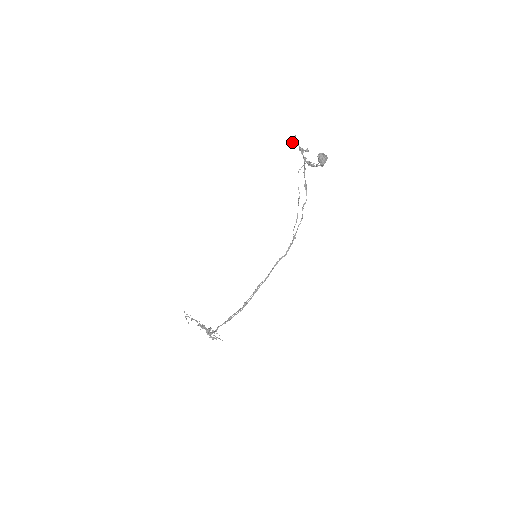
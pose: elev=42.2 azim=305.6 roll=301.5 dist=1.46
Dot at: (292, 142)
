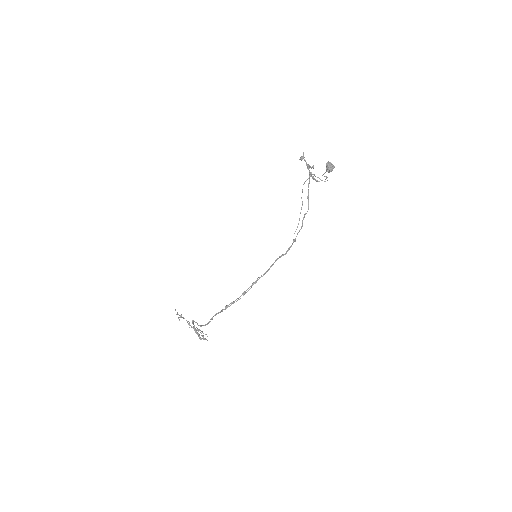
Dot at: (301, 157)
